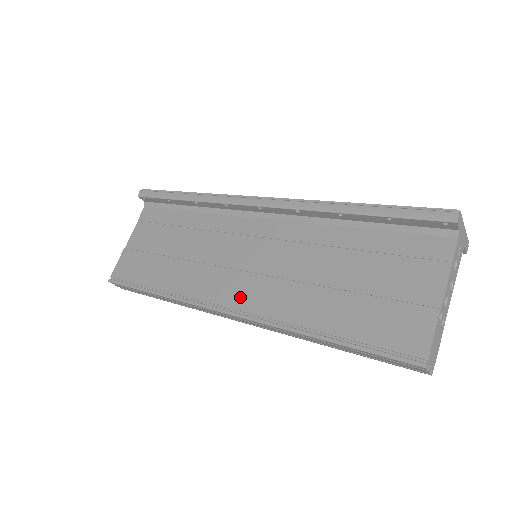
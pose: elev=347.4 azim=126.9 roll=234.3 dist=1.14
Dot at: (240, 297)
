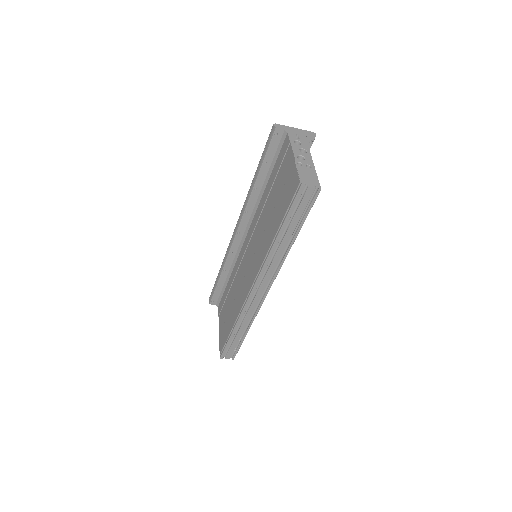
Dot at: (252, 276)
